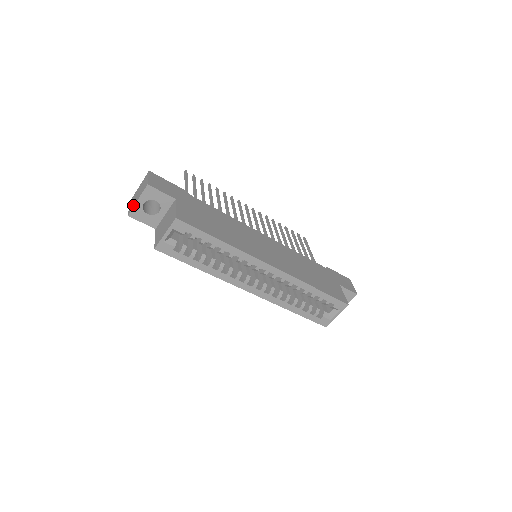
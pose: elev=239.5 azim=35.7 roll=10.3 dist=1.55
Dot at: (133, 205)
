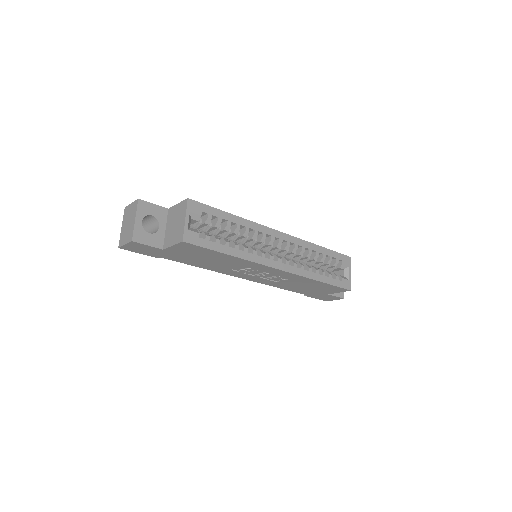
Dot at: (132, 229)
